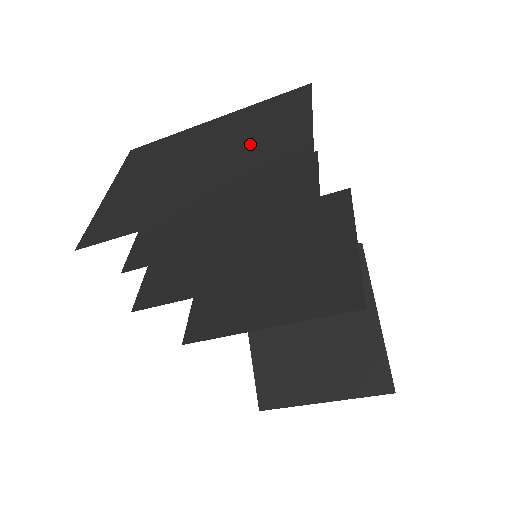
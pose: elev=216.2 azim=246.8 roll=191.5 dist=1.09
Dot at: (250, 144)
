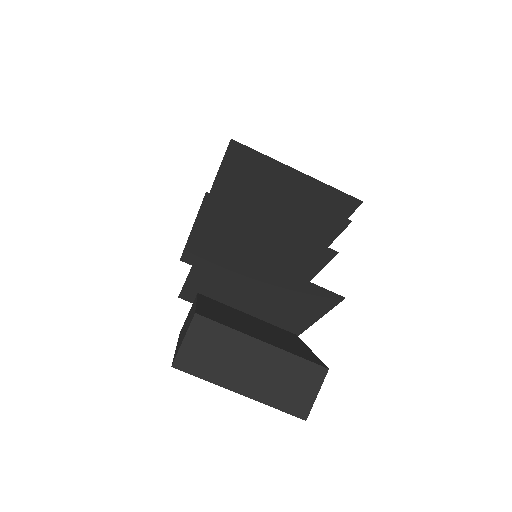
Dot at: occluded
